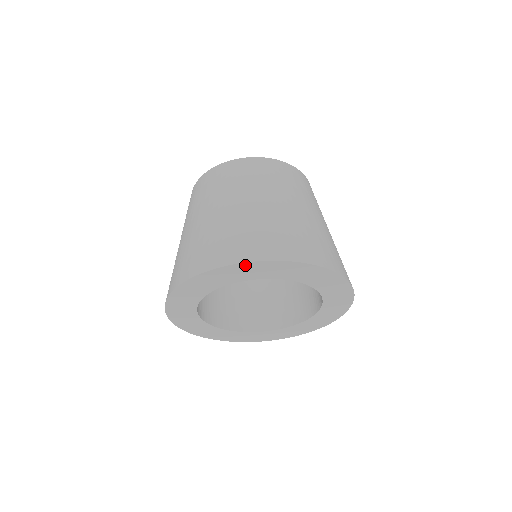
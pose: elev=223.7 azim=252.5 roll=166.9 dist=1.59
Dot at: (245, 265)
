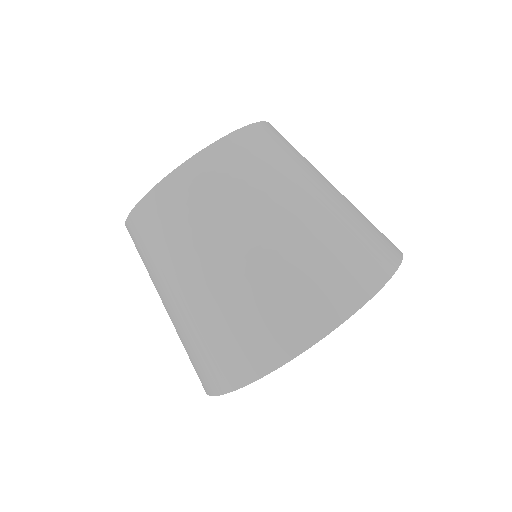
Dot at: occluded
